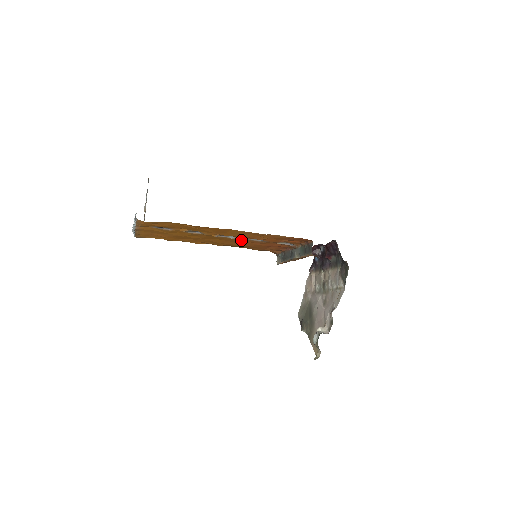
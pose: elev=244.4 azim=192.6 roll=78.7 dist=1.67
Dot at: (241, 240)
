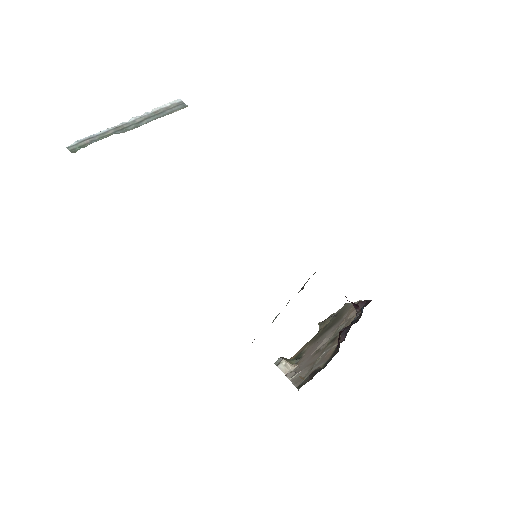
Dot at: occluded
